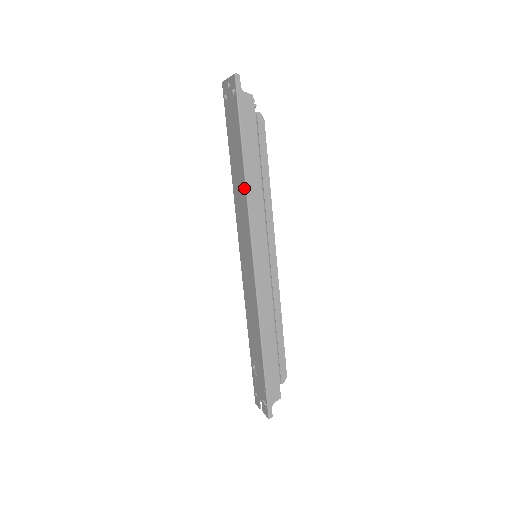
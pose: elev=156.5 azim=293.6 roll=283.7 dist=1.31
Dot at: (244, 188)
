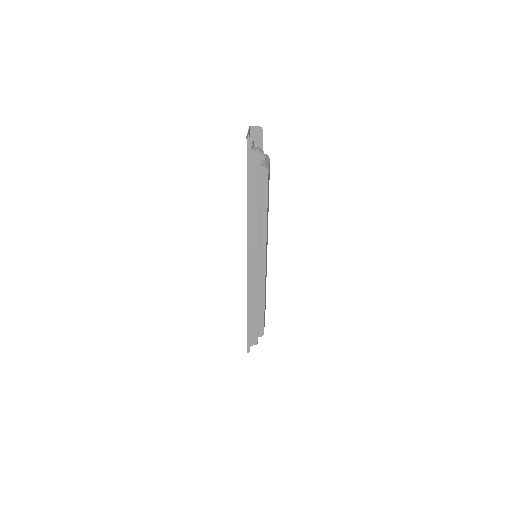
Dot at: (247, 216)
